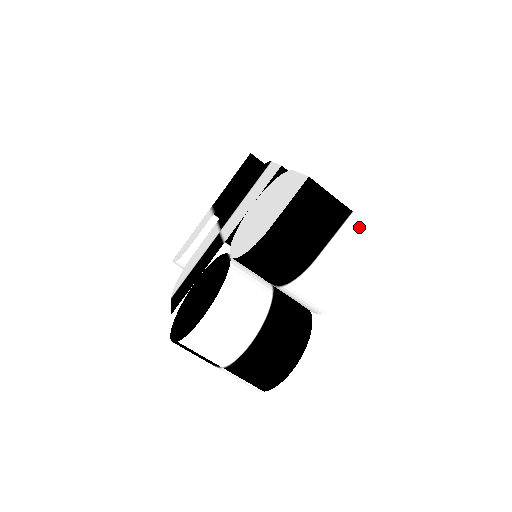
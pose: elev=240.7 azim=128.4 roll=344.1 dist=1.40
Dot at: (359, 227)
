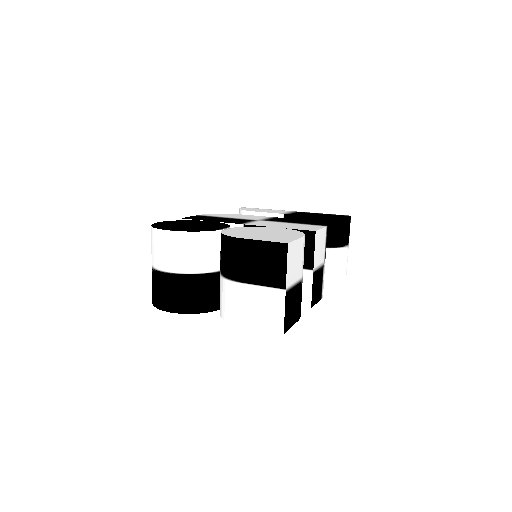
Dot at: (279, 301)
